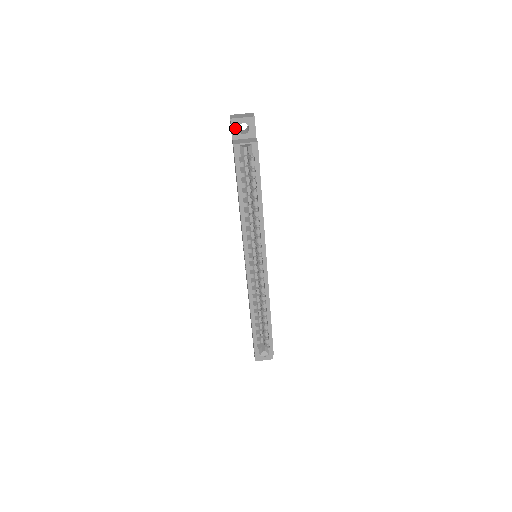
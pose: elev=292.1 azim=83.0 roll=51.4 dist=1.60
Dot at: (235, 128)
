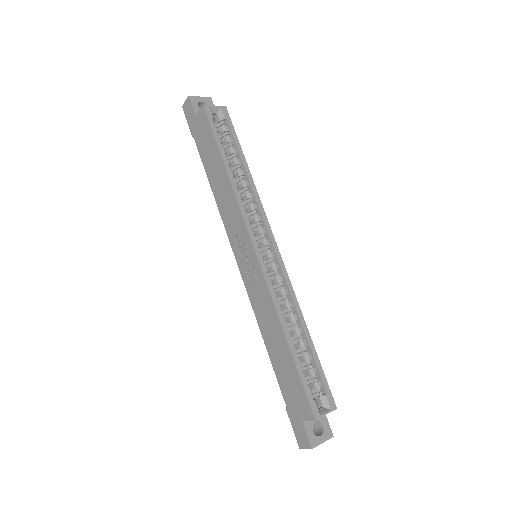
Dot at: (195, 105)
